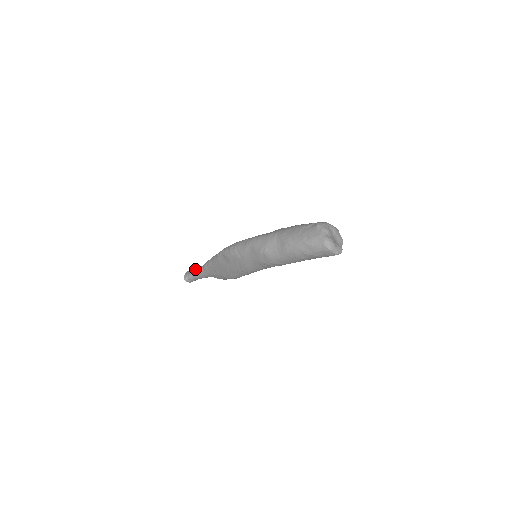
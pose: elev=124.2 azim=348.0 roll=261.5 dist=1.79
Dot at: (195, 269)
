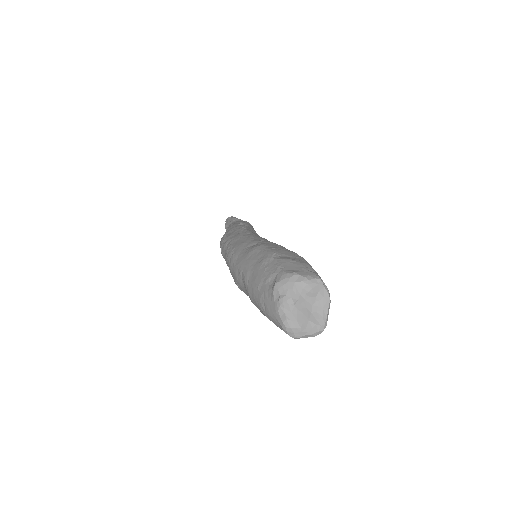
Dot at: (229, 222)
